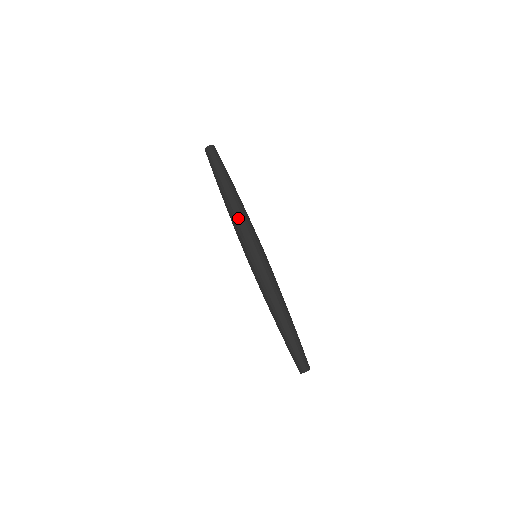
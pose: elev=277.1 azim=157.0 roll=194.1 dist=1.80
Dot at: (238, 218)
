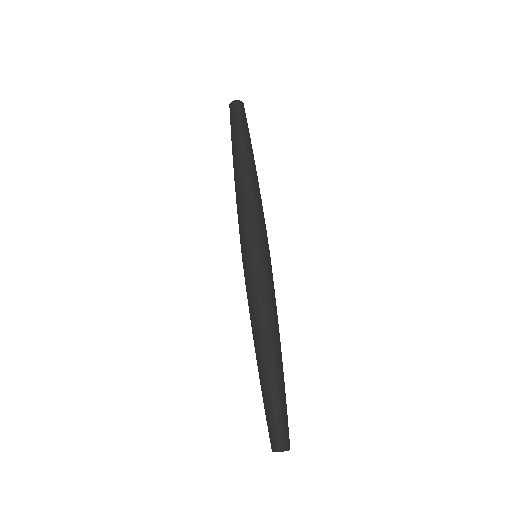
Dot at: (252, 196)
